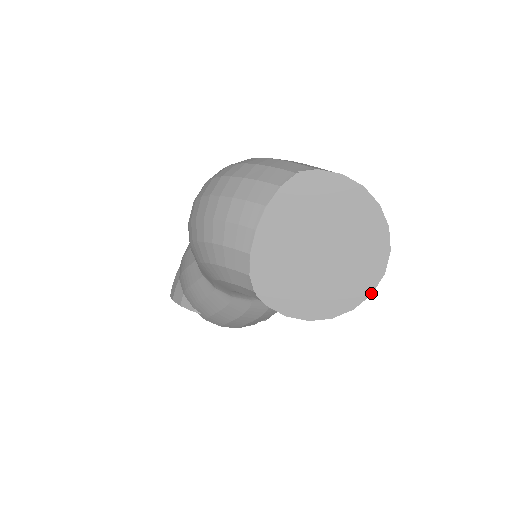
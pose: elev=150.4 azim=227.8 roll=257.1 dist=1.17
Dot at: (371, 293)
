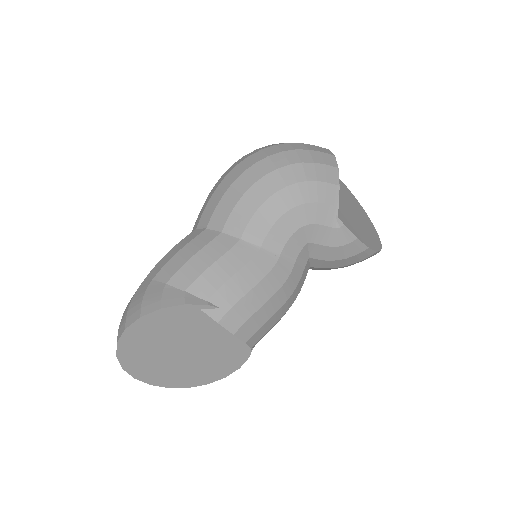
Dot at: (381, 244)
